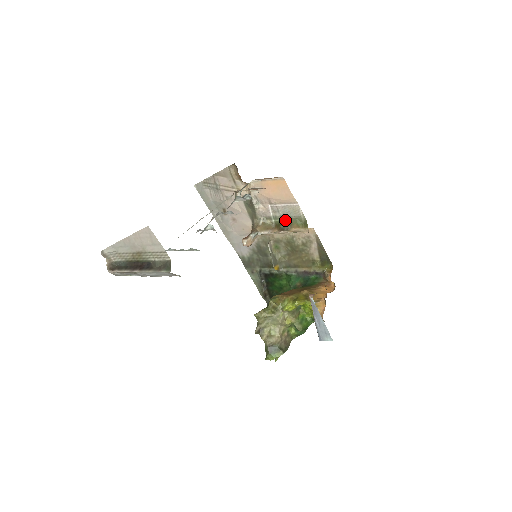
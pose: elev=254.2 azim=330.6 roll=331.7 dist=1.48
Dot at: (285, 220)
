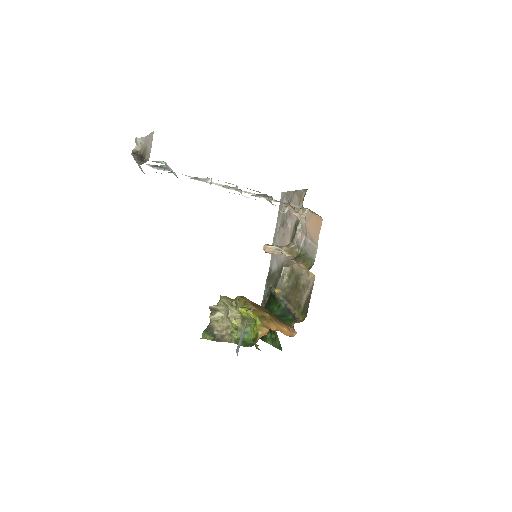
Dot at: (304, 255)
